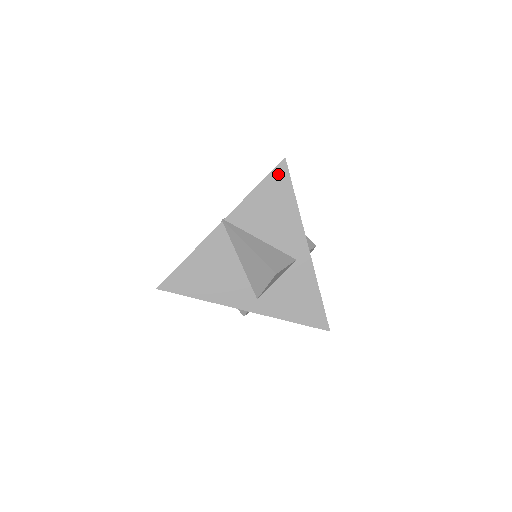
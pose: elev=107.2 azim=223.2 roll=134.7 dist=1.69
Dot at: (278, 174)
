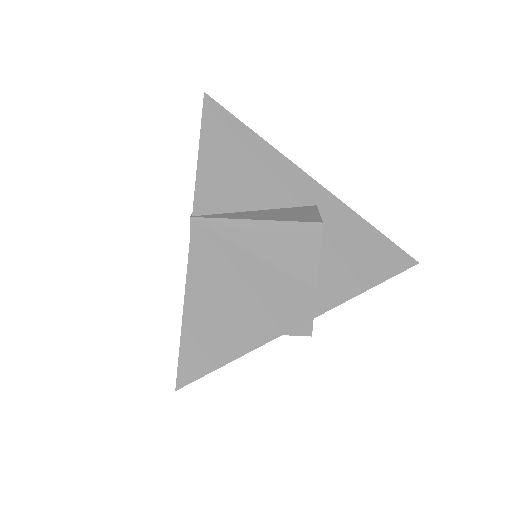
Dot at: (212, 117)
